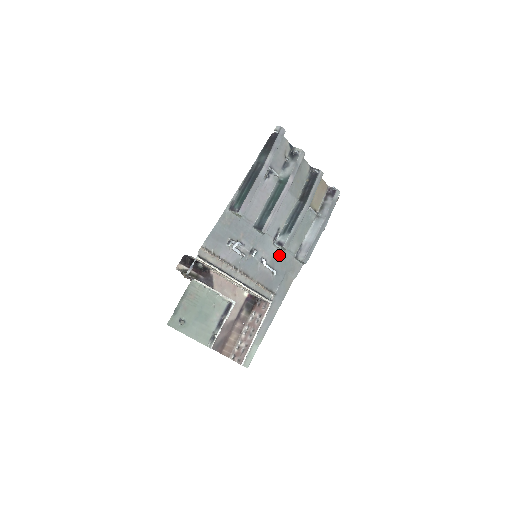
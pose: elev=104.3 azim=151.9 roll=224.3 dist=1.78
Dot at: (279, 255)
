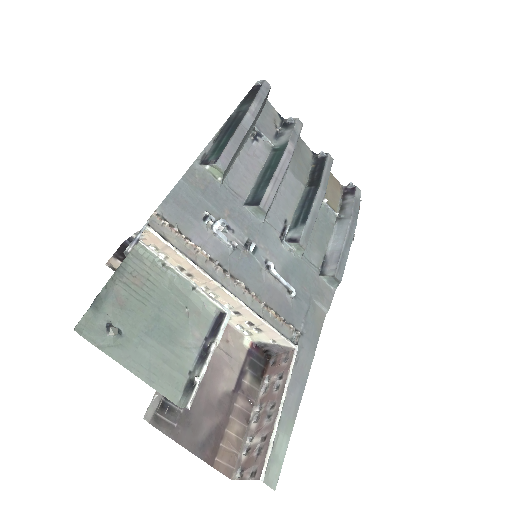
Dot at: (294, 264)
